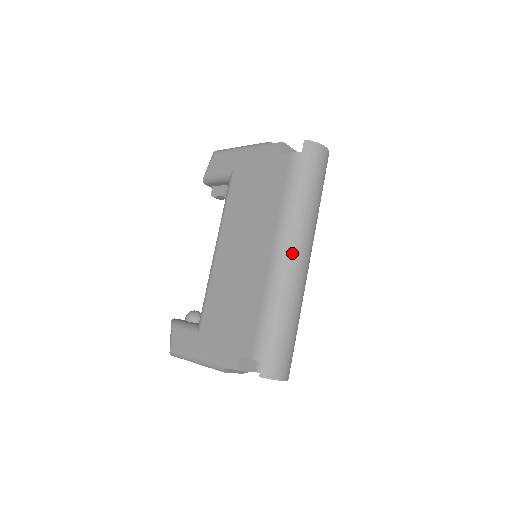
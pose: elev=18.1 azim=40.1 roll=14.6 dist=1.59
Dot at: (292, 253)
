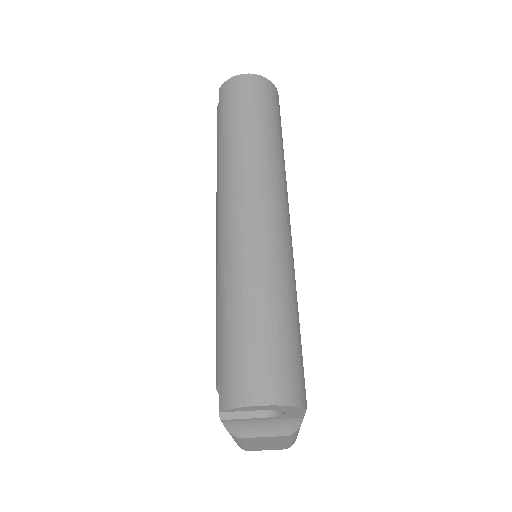
Dot at: (227, 209)
